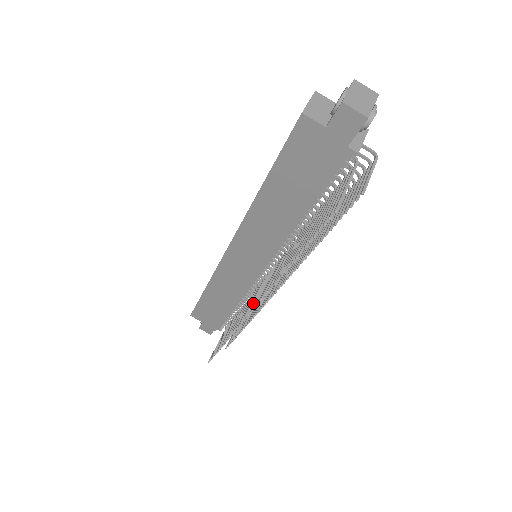
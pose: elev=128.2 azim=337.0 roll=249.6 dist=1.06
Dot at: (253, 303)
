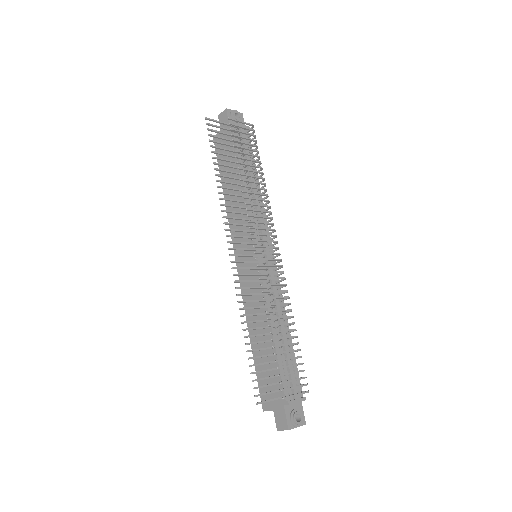
Dot at: (238, 255)
